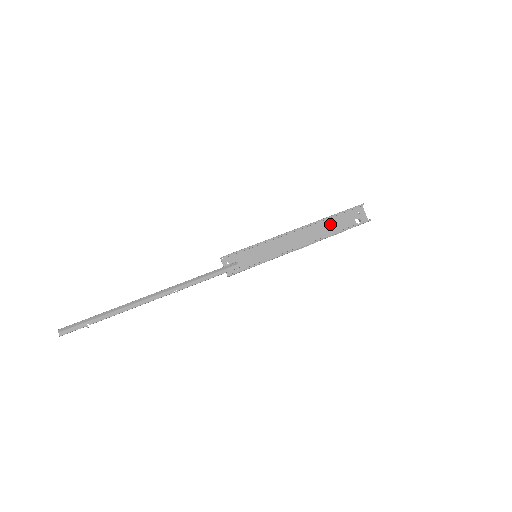
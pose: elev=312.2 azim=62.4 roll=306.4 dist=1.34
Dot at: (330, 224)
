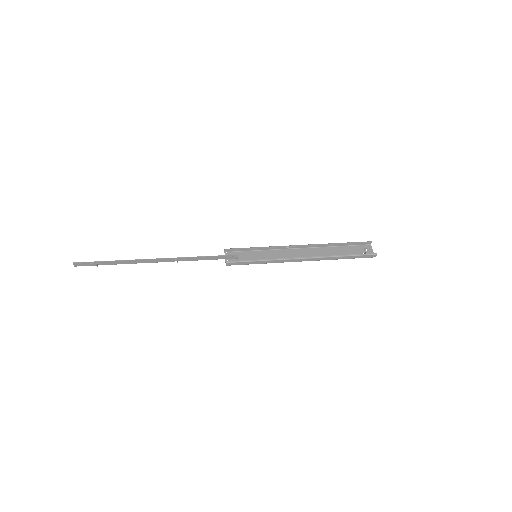
Dot at: (335, 251)
